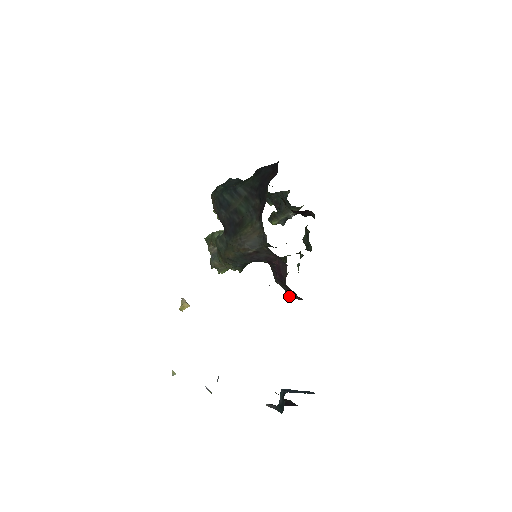
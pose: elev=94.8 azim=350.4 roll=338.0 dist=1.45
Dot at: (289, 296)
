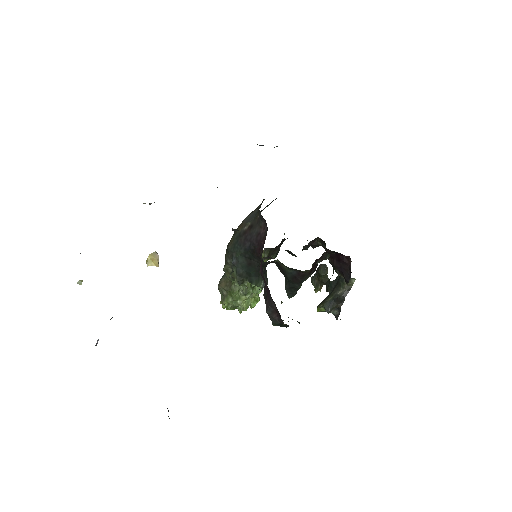
Dot at: (266, 309)
